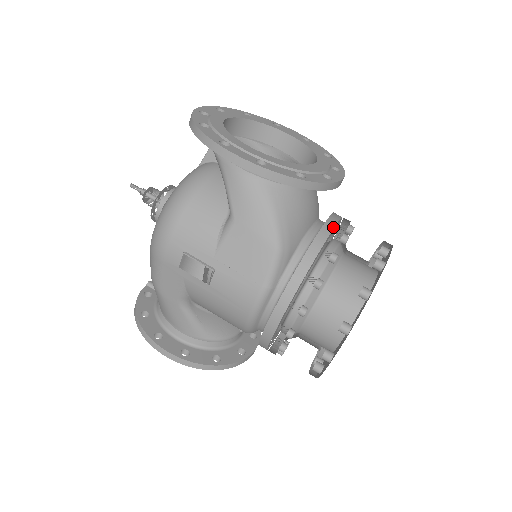
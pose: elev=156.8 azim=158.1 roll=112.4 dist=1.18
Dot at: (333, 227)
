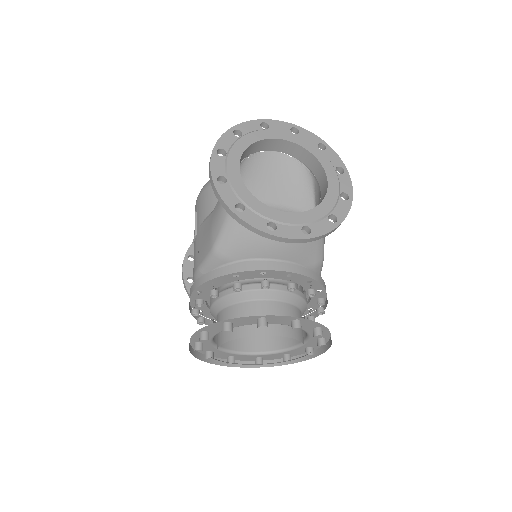
Dot at: (263, 269)
